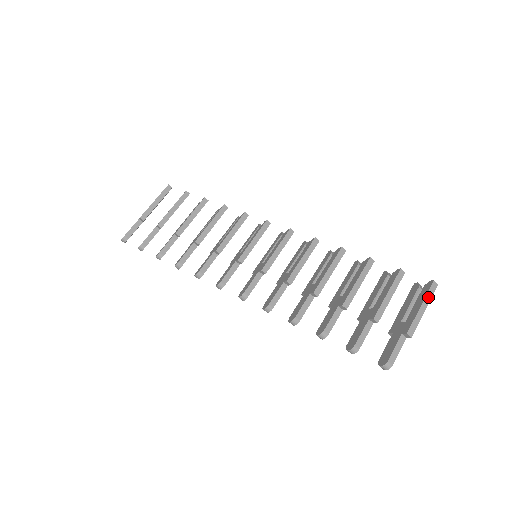
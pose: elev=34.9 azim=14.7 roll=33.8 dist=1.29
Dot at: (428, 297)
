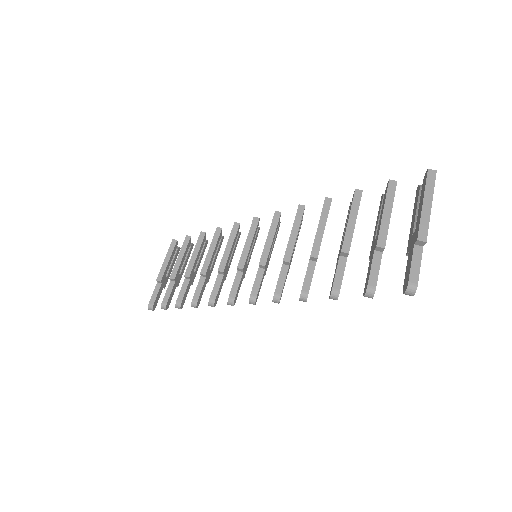
Dot at: (429, 189)
